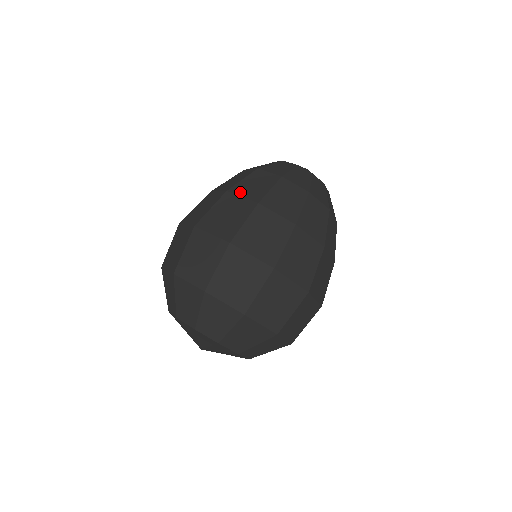
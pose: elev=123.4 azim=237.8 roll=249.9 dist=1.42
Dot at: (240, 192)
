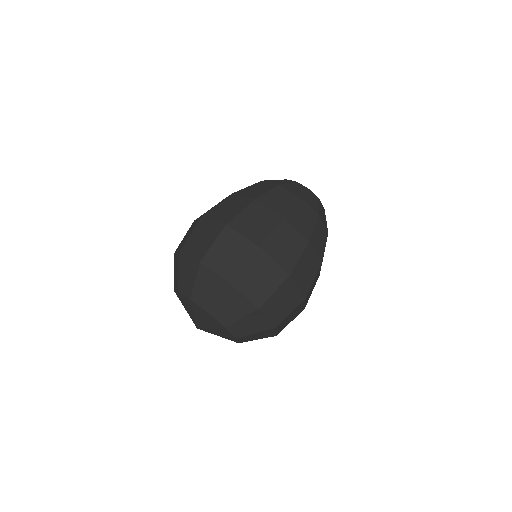
Dot at: (243, 193)
